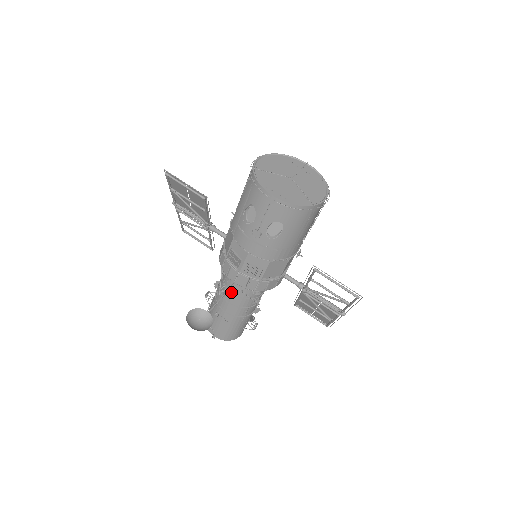
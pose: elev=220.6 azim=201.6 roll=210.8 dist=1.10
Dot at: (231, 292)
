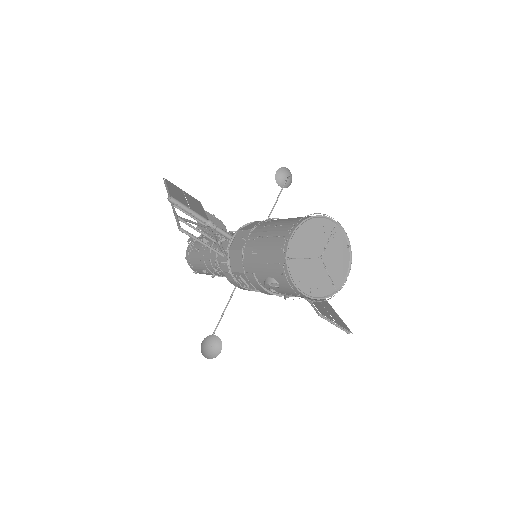
Dot at: occluded
